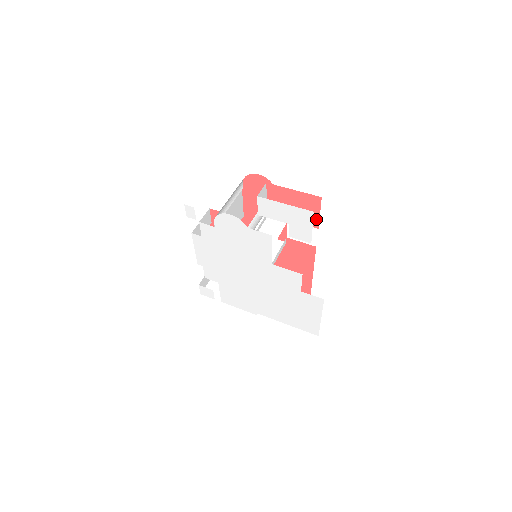
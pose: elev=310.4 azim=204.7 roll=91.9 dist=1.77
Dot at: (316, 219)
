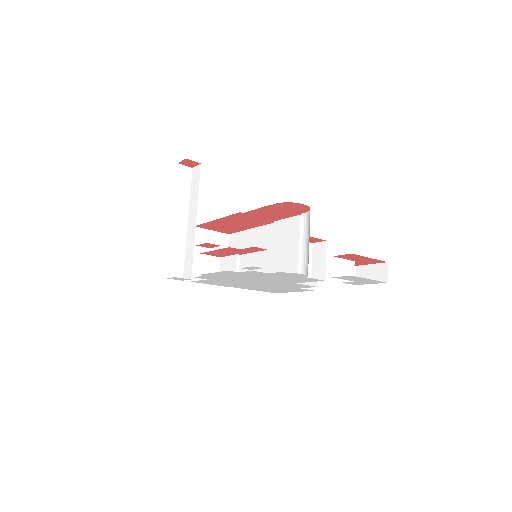
Dot at: (363, 264)
